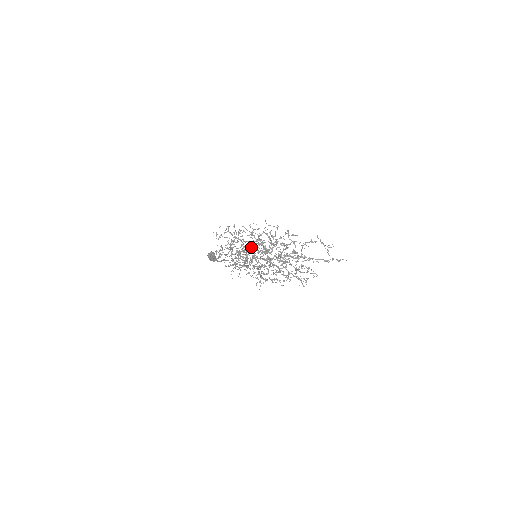
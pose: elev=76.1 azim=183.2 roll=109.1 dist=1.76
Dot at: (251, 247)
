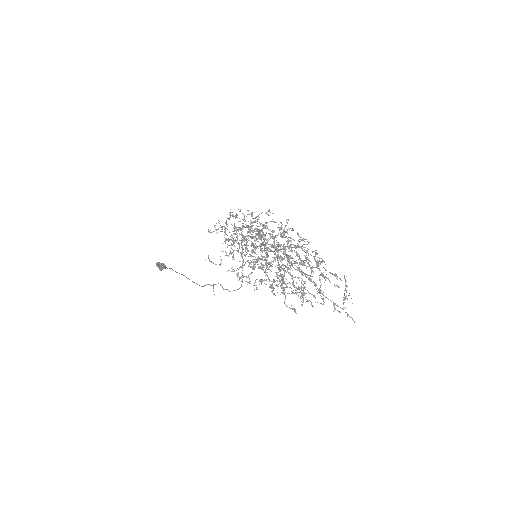
Dot at: occluded
